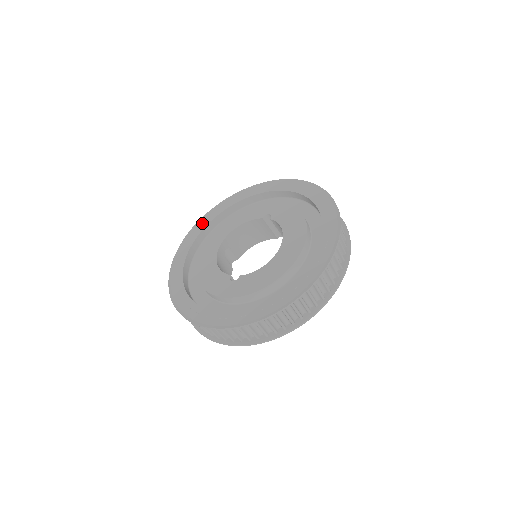
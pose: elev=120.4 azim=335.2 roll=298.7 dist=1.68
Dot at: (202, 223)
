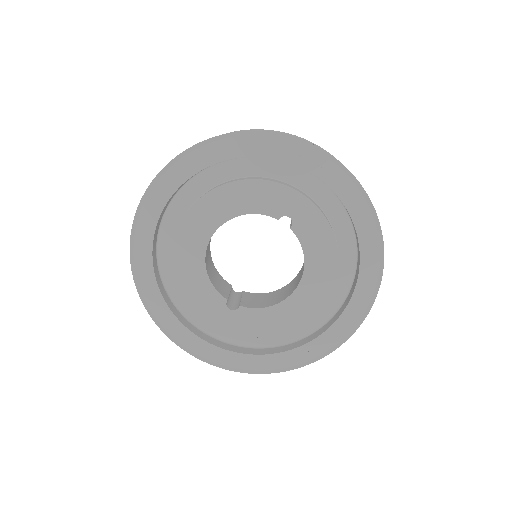
Dot at: (175, 174)
